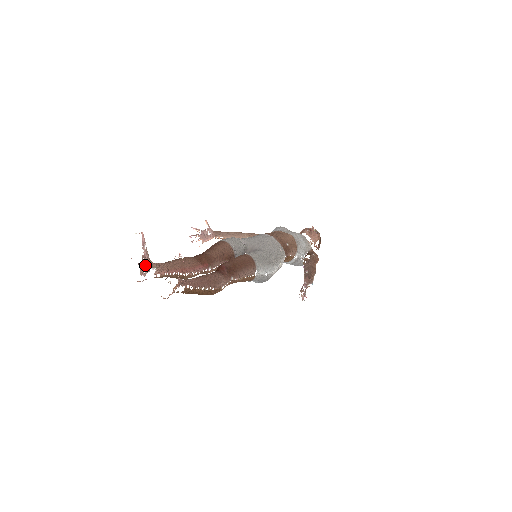
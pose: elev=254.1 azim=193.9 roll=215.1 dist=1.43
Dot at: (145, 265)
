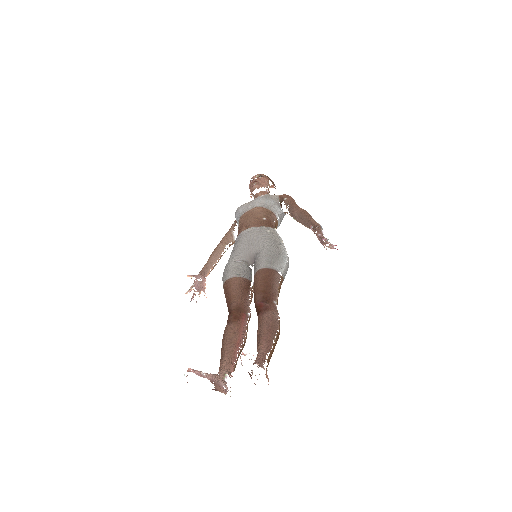
Dot at: (219, 384)
